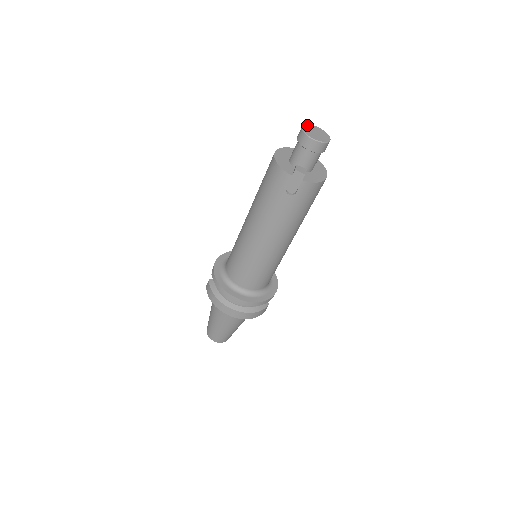
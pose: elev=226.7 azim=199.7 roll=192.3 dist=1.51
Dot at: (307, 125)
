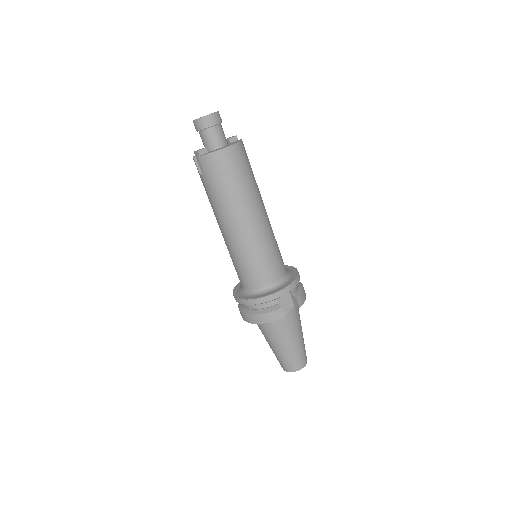
Dot at: occluded
